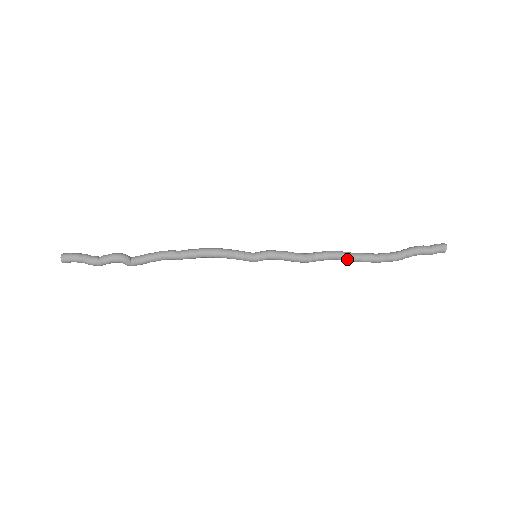
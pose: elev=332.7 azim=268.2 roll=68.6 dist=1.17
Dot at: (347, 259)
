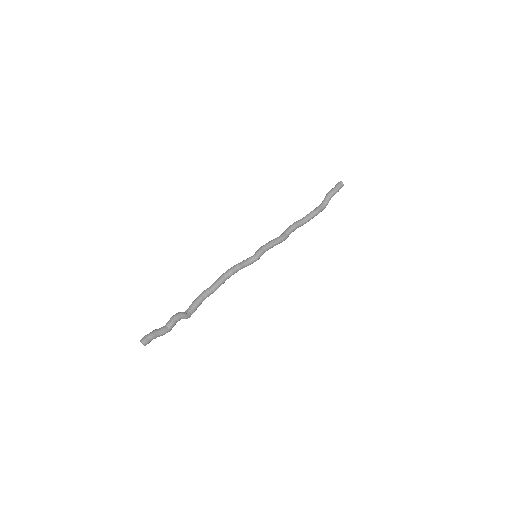
Dot at: (303, 223)
